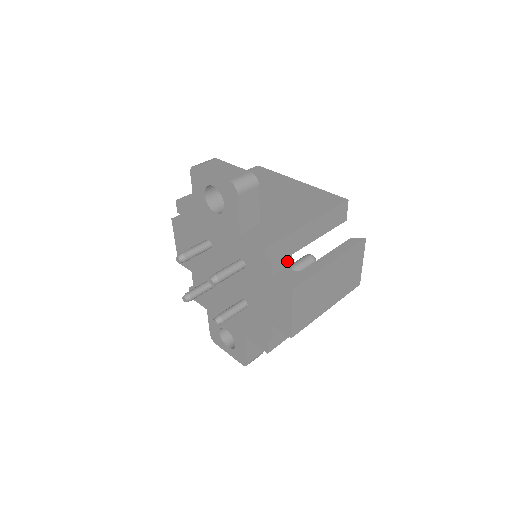
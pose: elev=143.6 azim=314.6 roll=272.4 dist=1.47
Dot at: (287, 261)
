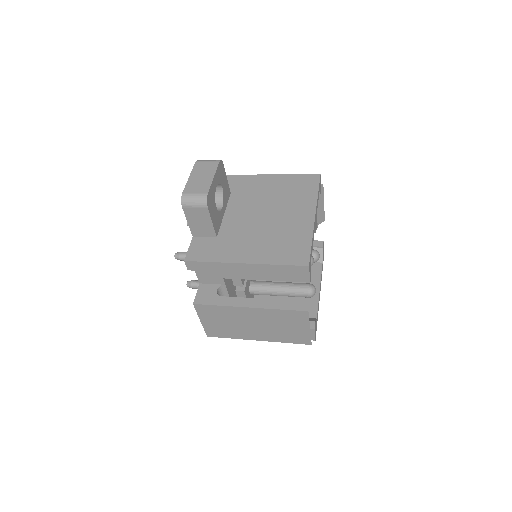
Dot at: (218, 280)
